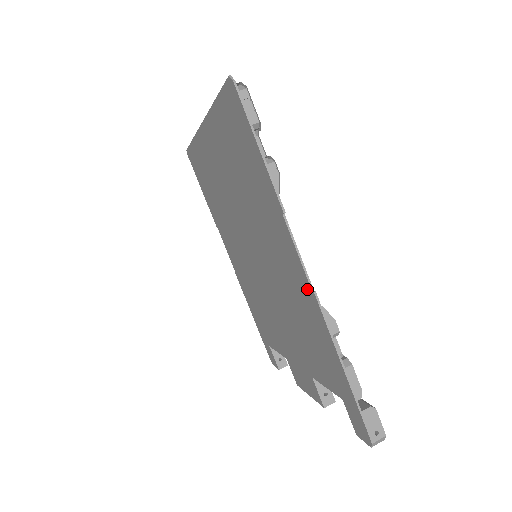
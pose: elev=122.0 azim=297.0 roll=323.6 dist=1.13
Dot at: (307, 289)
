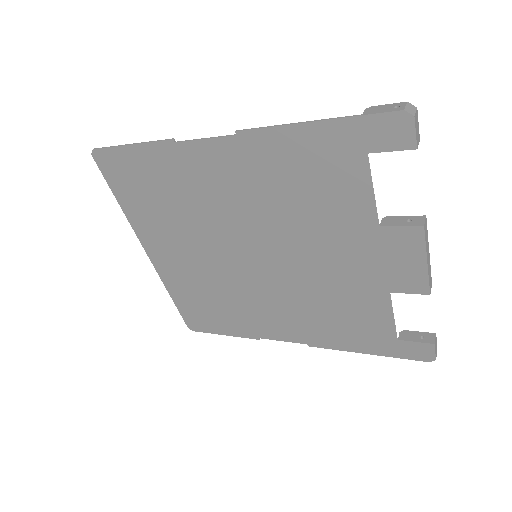
Dot at: (238, 145)
